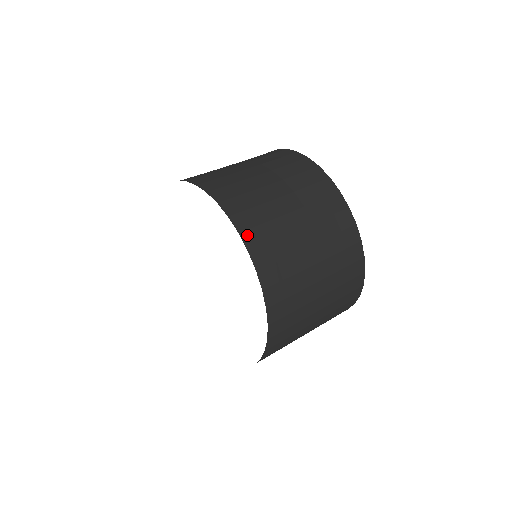
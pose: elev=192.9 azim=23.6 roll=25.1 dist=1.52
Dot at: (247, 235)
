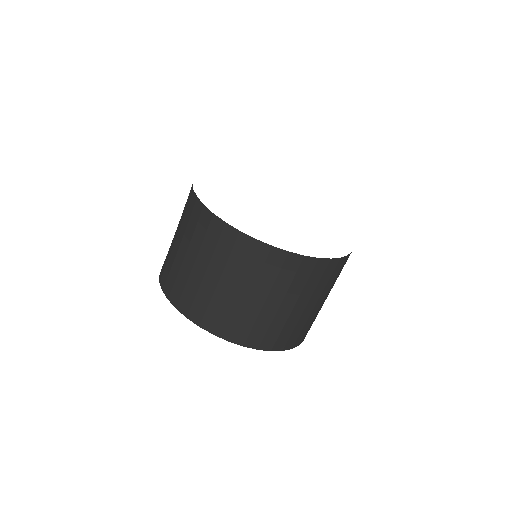
Dot at: (205, 324)
